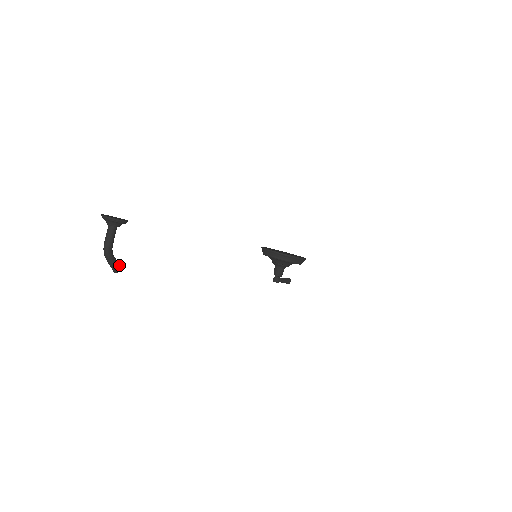
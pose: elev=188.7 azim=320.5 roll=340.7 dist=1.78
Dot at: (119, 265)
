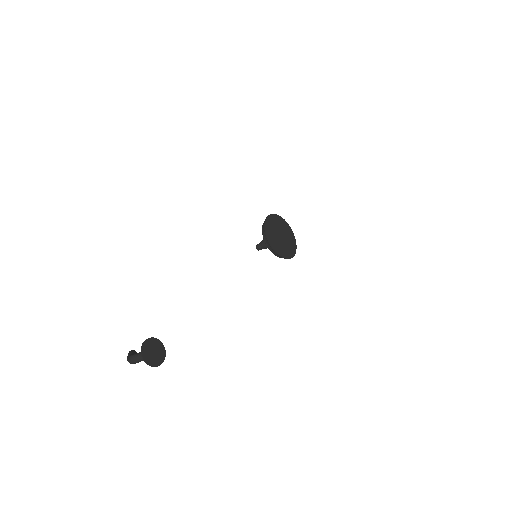
Dot at: occluded
